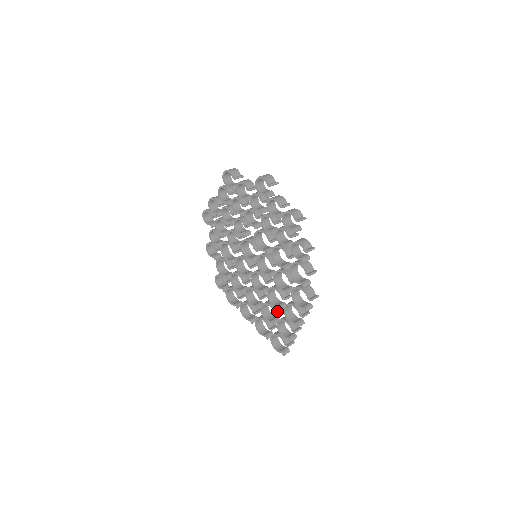
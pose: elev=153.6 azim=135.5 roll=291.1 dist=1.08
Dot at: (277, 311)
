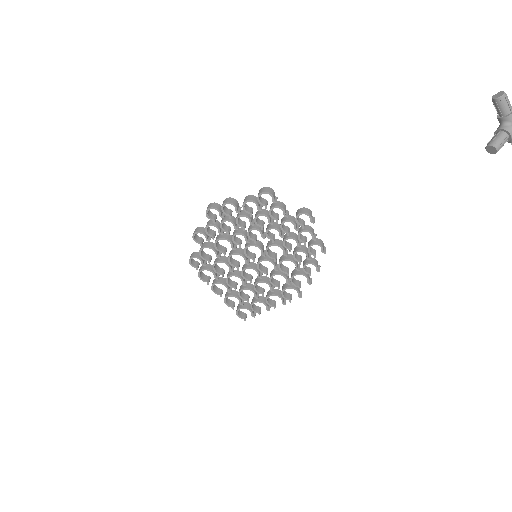
Dot at: (256, 294)
